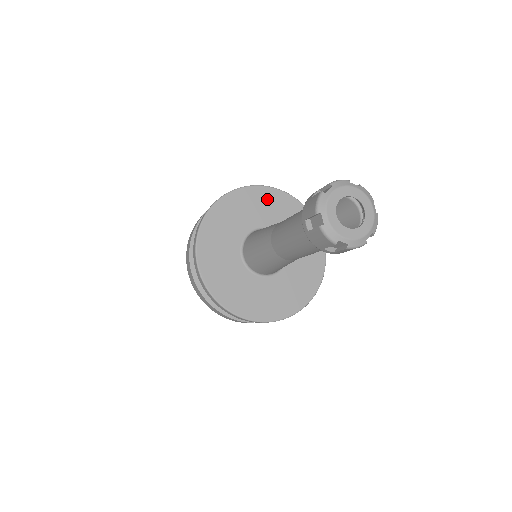
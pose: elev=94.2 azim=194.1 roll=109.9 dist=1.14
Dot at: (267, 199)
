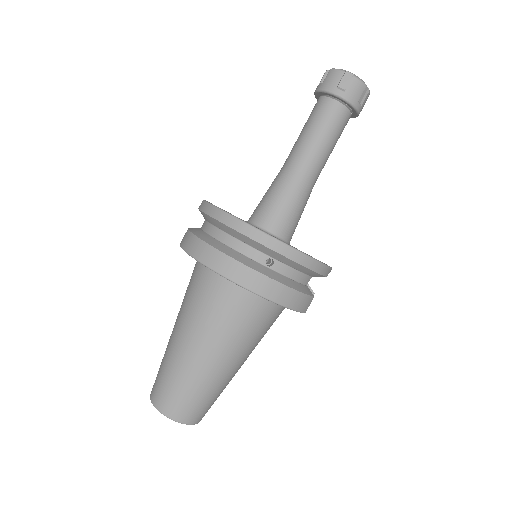
Dot at: occluded
